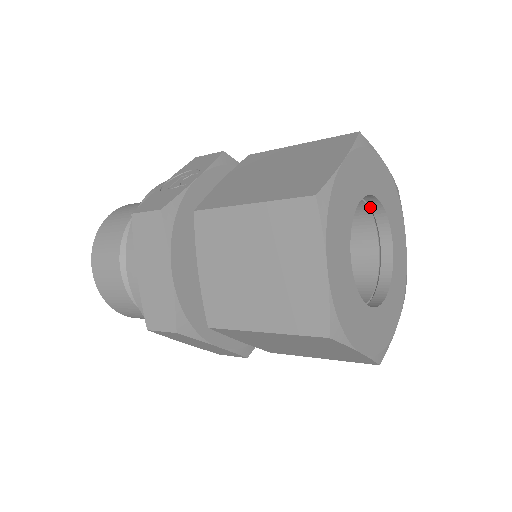
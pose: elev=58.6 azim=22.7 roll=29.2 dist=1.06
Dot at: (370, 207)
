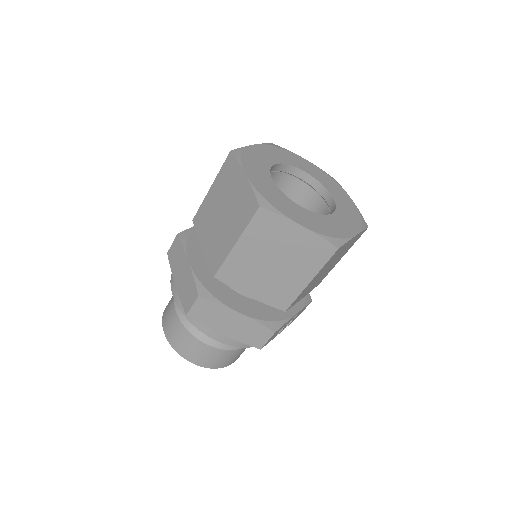
Dot at: (304, 181)
